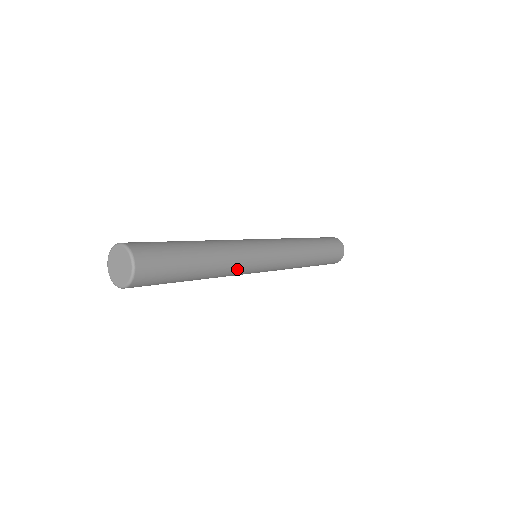
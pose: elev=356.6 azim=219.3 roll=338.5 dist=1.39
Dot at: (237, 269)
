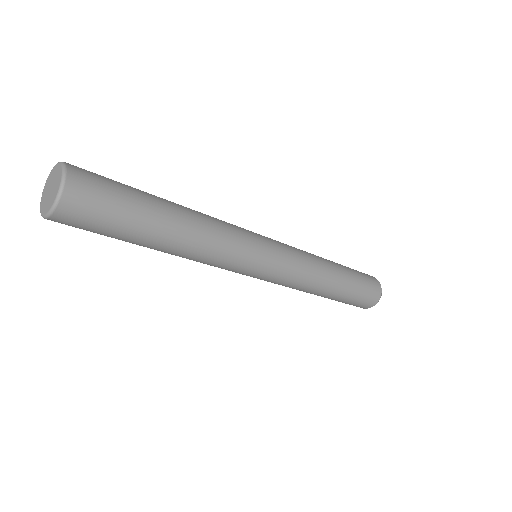
Dot at: (225, 245)
